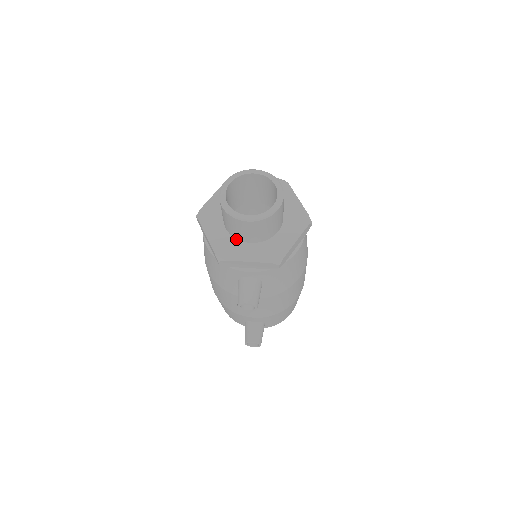
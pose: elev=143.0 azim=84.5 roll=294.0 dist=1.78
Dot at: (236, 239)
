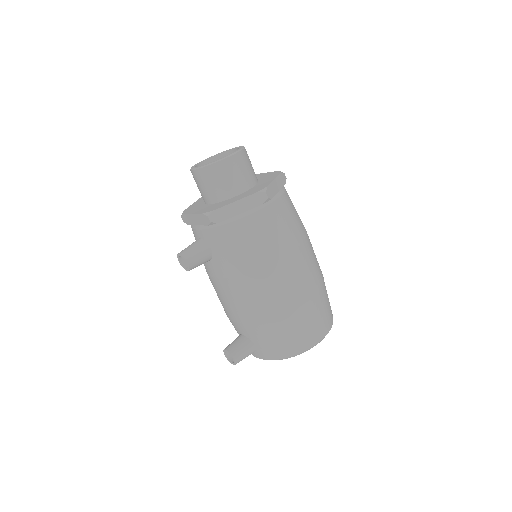
Dot at: occluded
